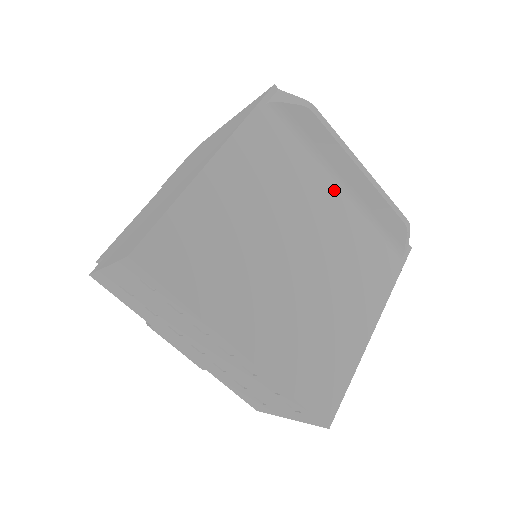
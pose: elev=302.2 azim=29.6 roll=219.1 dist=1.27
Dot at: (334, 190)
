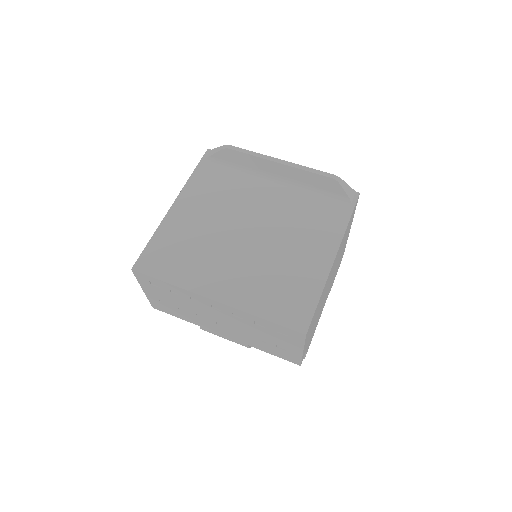
Dot at: (270, 185)
